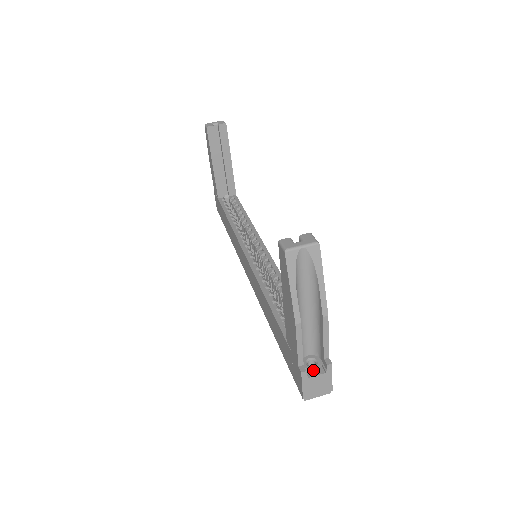
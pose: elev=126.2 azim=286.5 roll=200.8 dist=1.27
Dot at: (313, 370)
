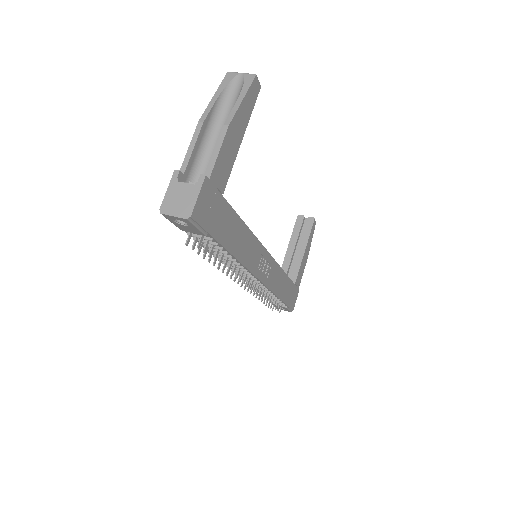
Dot at: (188, 183)
